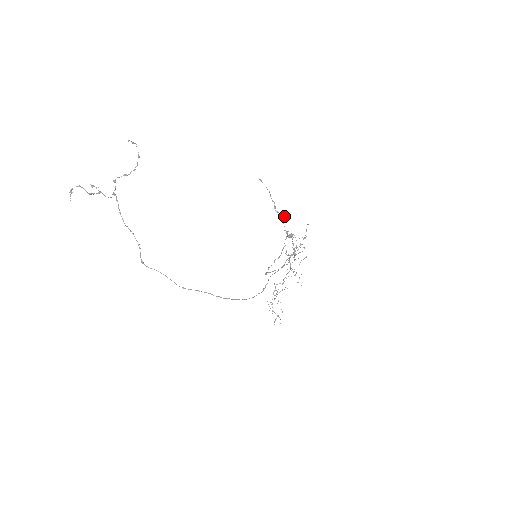
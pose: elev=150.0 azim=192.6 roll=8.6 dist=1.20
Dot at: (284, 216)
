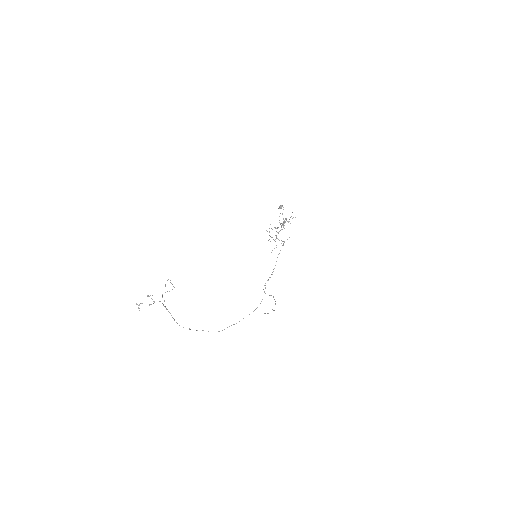
Dot at: occluded
